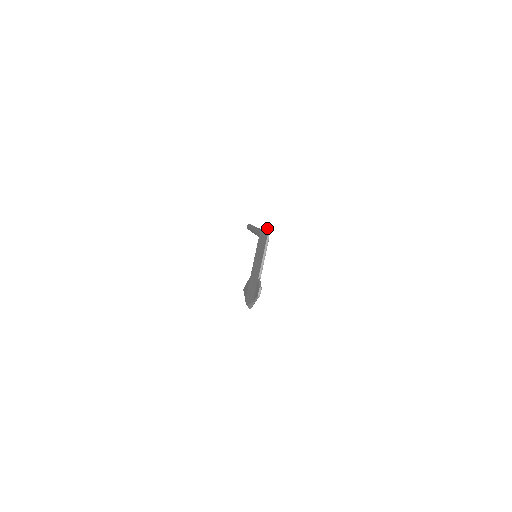
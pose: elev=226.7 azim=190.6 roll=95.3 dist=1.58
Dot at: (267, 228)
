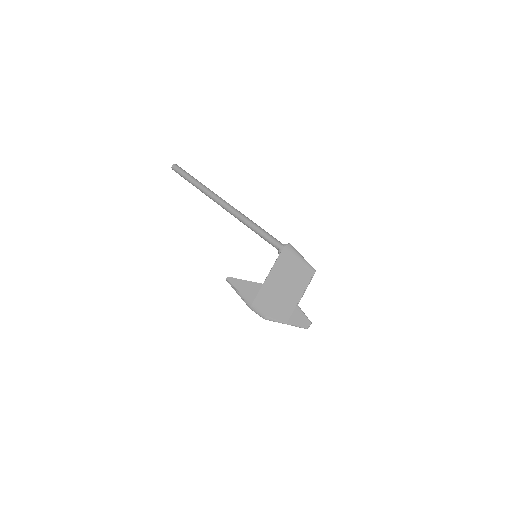
Dot at: (293, 248)
